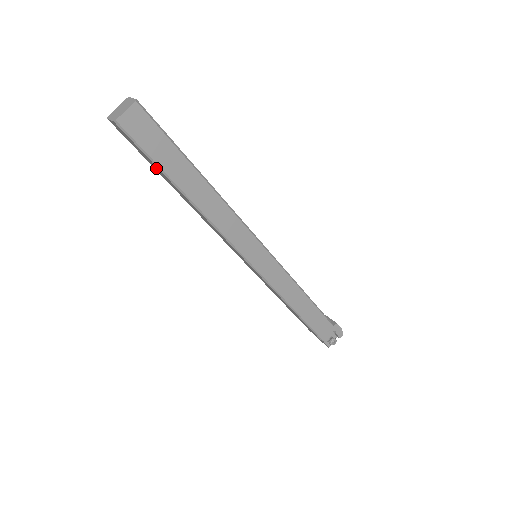
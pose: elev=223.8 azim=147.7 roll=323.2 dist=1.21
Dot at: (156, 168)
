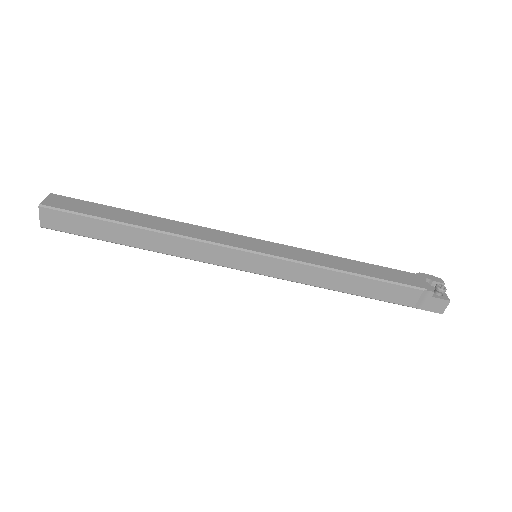
Dot at: (99, 229)
